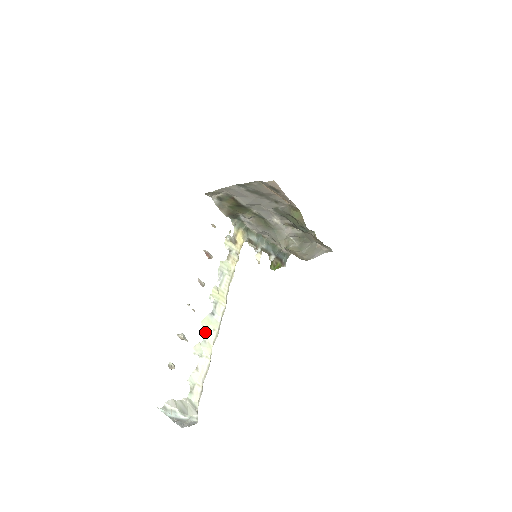
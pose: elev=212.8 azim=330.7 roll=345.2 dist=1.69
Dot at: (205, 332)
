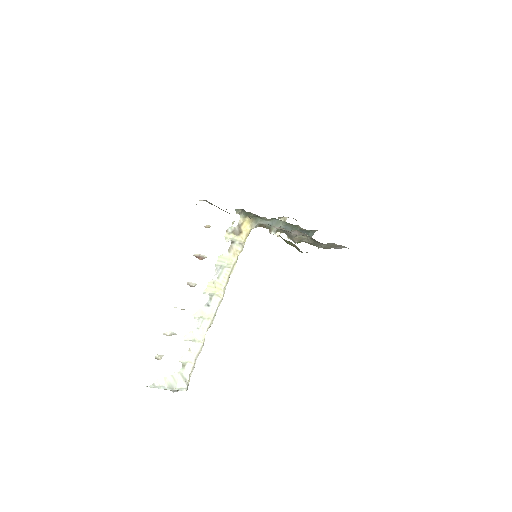
Dot at: (199, 321)
